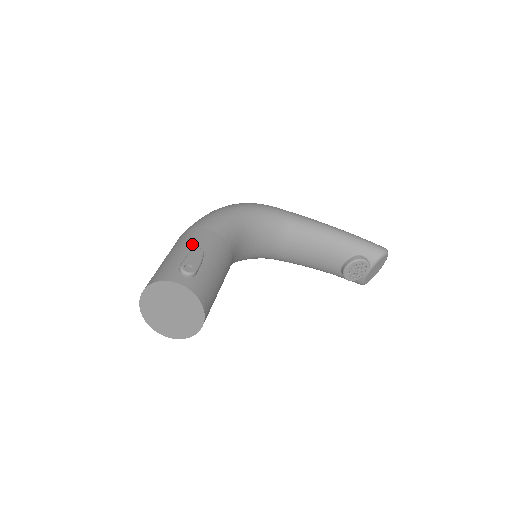
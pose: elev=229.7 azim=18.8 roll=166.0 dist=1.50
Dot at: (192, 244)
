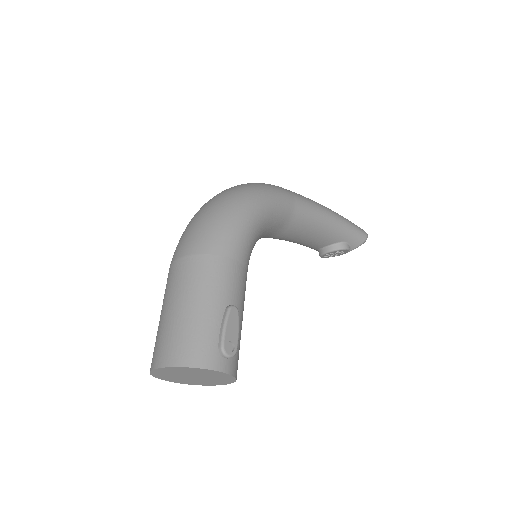
Dot at: (220, 293)
